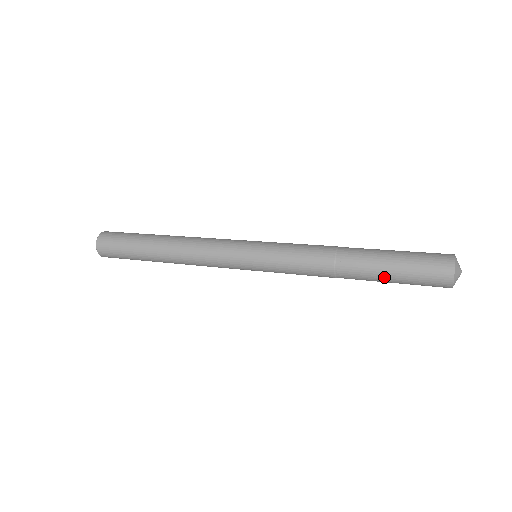
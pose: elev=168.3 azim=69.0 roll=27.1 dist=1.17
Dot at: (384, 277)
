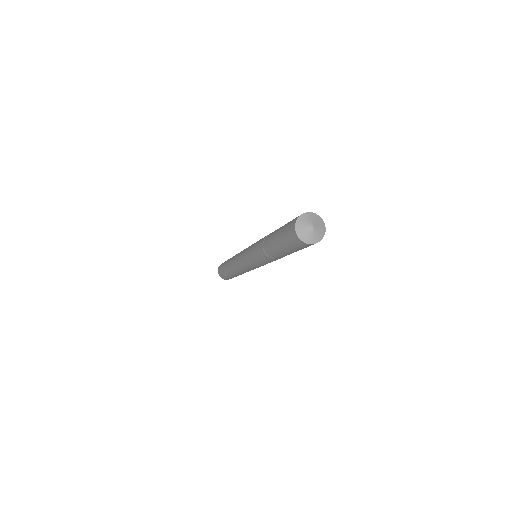
Dot at: (280, 249)
